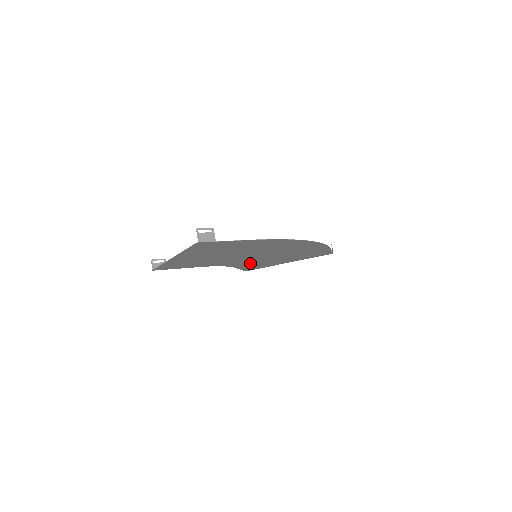
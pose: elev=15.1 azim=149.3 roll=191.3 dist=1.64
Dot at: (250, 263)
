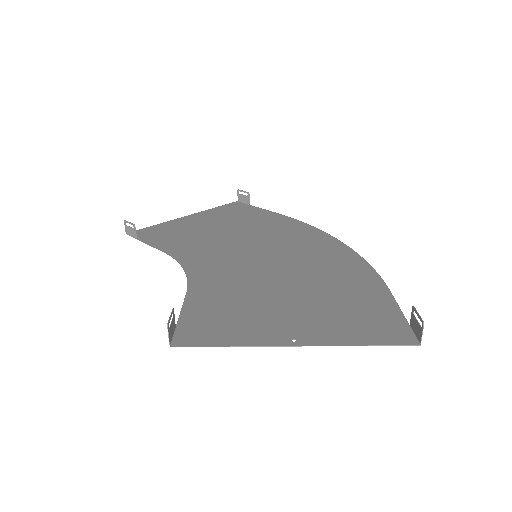
Dot at: (196, 246)
